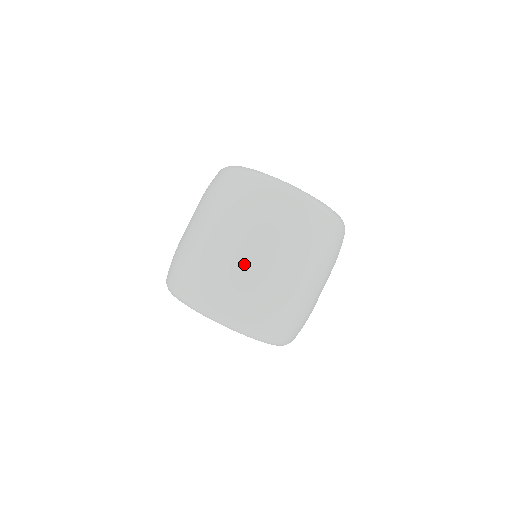
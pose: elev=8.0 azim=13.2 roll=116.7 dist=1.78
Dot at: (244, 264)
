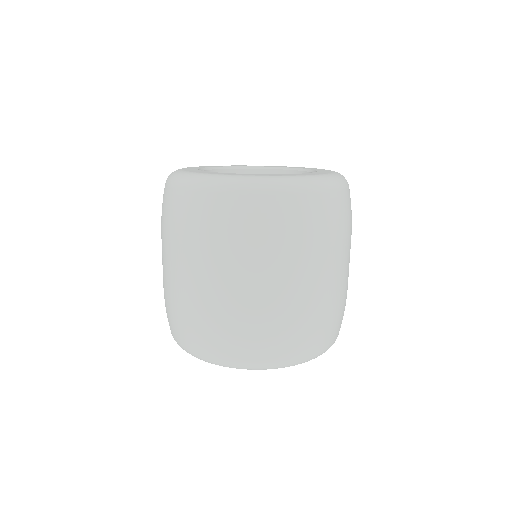
Dot at: (177, 289)
